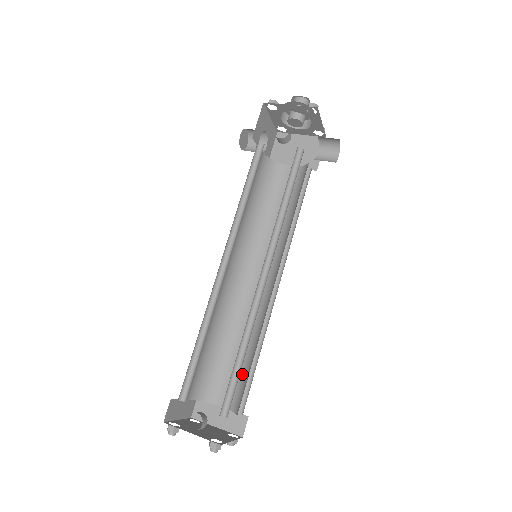
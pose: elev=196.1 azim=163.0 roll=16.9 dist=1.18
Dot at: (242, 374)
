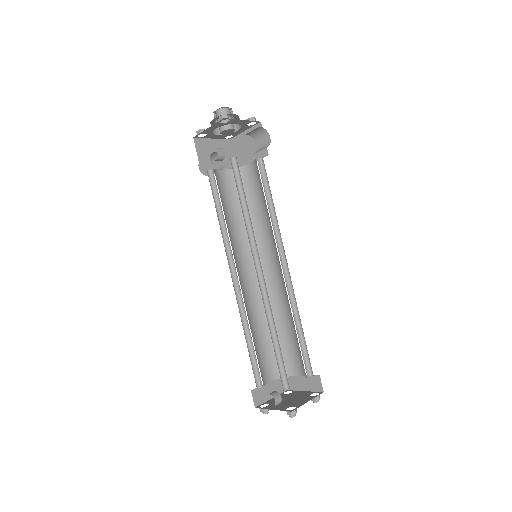
Dot at: (298, 346)
